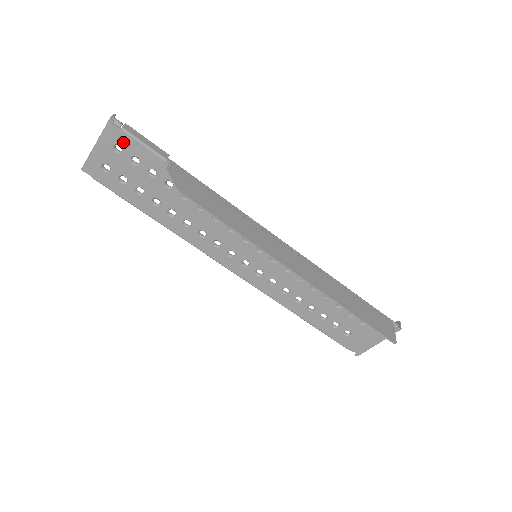
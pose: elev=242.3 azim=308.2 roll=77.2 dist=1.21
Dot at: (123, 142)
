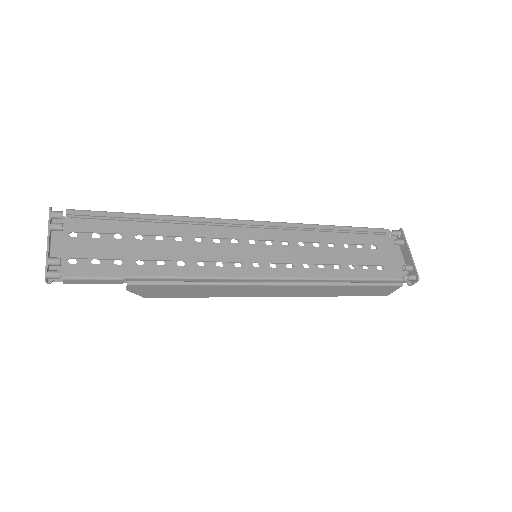
Dot at: occluded
